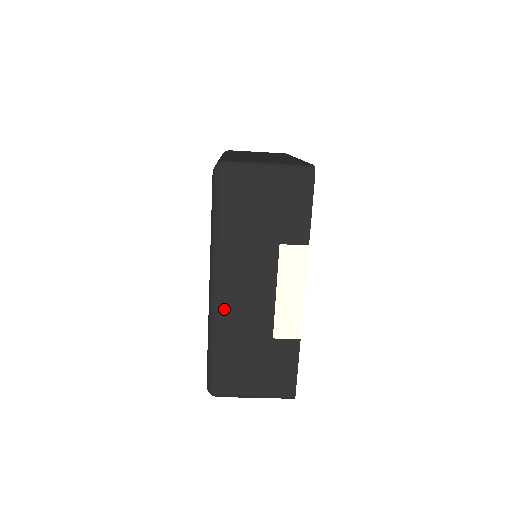
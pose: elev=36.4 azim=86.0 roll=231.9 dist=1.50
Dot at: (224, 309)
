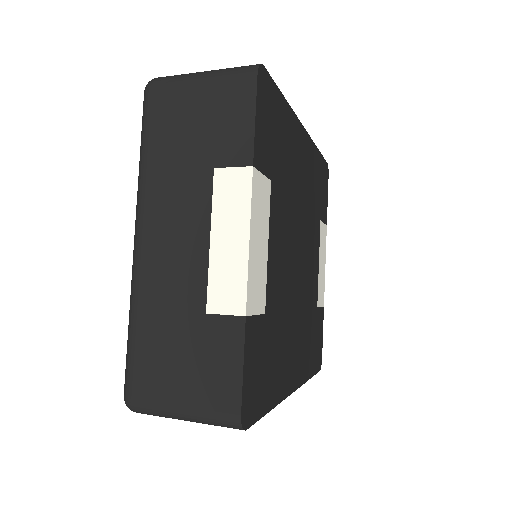
Dot at: (144, 266)
